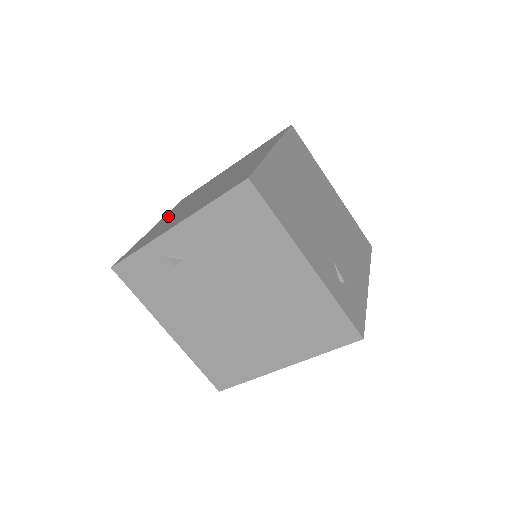
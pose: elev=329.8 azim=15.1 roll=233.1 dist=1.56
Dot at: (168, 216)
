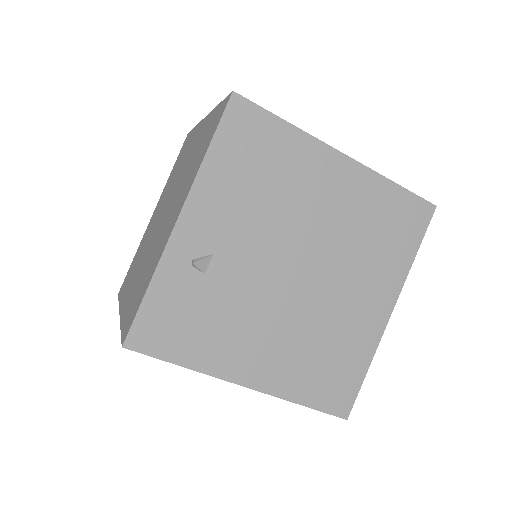
Dot at: (130, 286)
